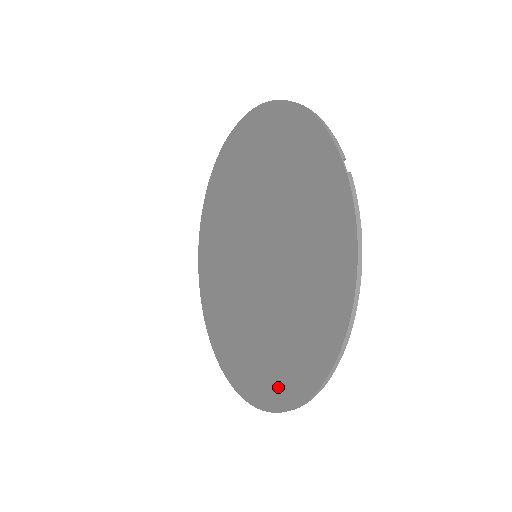
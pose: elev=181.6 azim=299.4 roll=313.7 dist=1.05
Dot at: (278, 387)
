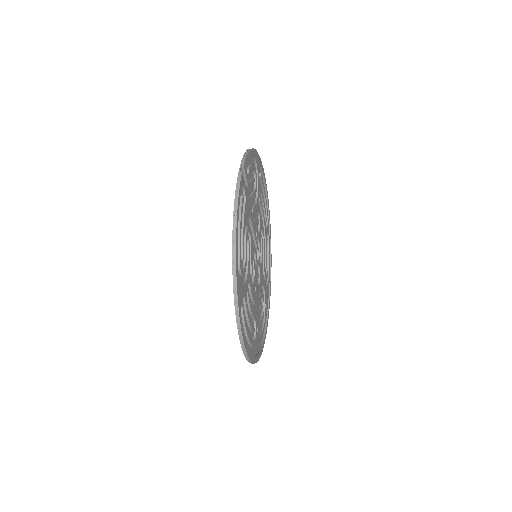
Dot at: occluded
